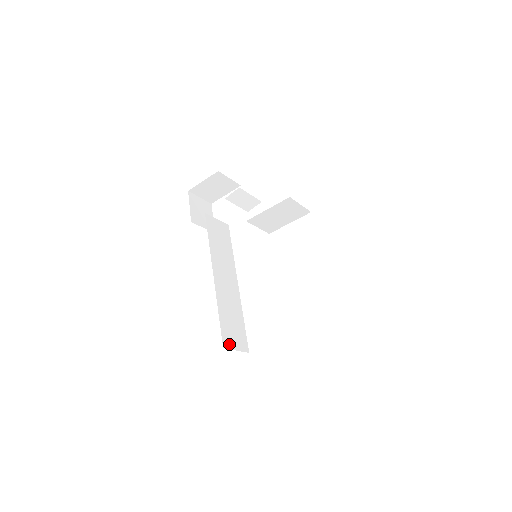
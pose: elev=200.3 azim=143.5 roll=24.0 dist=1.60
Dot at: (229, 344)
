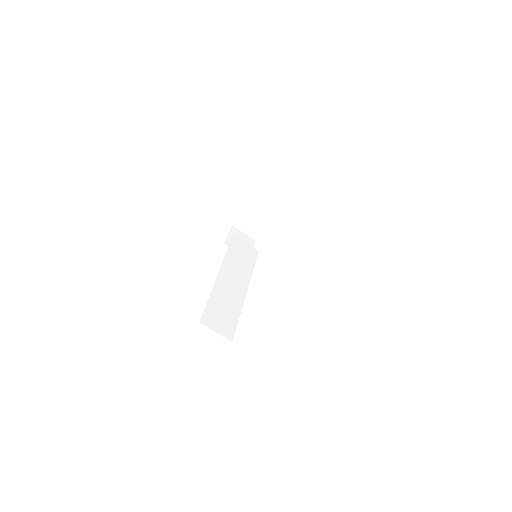
Dot at: (209, 323)
